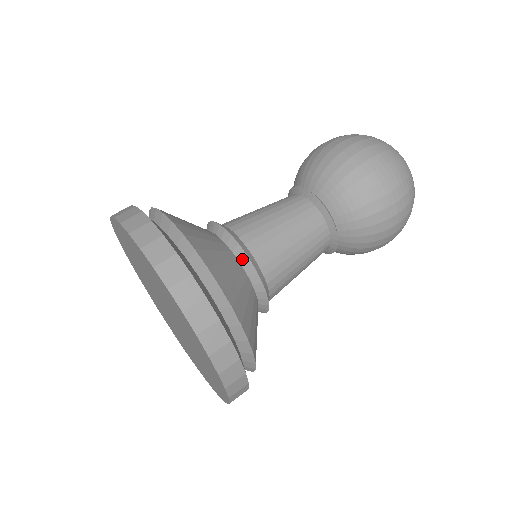
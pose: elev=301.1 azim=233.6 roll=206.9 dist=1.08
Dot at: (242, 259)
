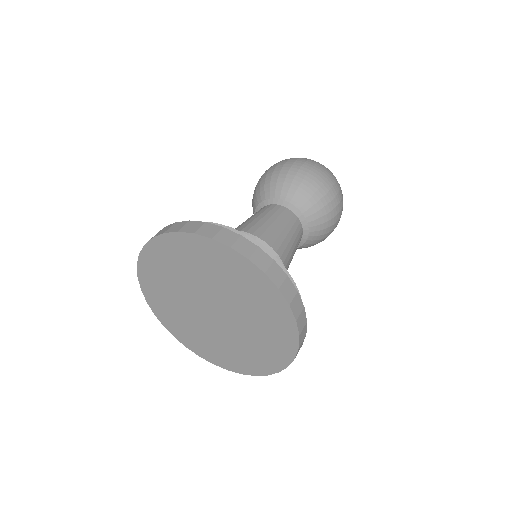
Dot at: occluded
